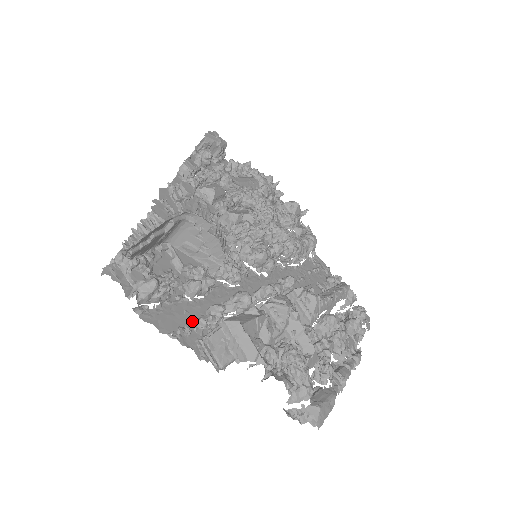
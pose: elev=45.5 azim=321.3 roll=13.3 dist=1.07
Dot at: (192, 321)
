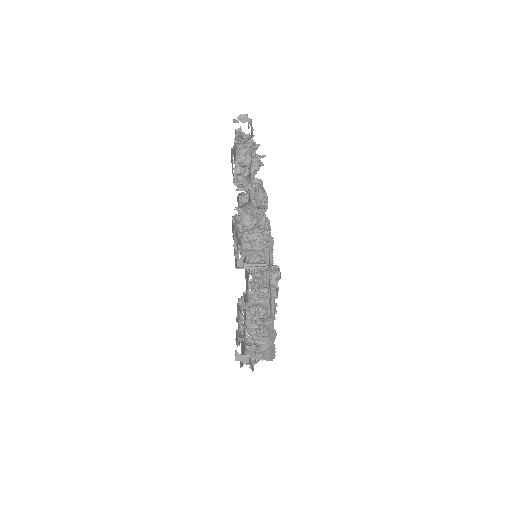
Dot at: occluded
